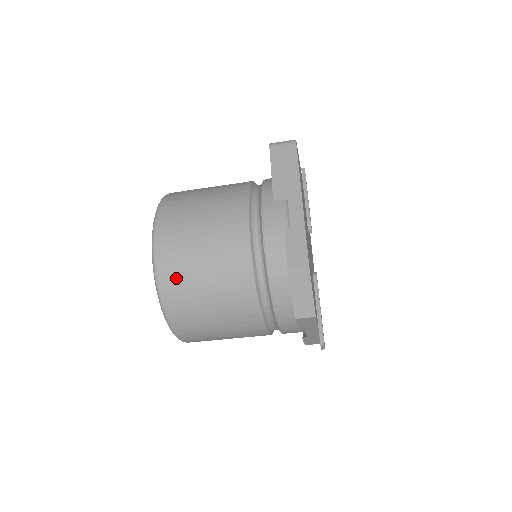
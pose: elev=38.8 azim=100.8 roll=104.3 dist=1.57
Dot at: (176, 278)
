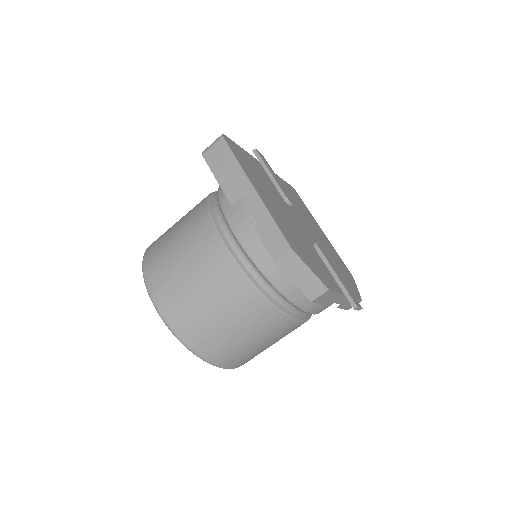
Dot at: (189, 323)
